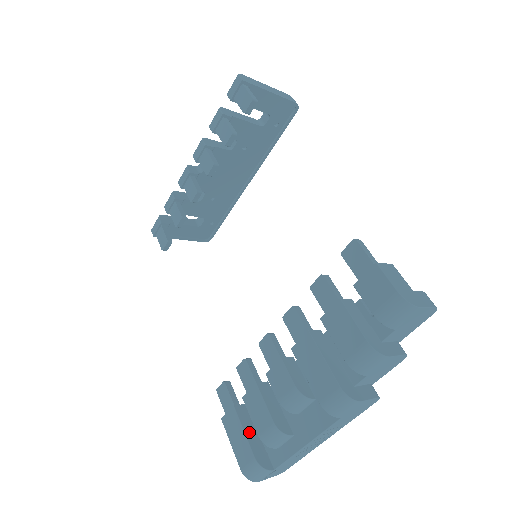
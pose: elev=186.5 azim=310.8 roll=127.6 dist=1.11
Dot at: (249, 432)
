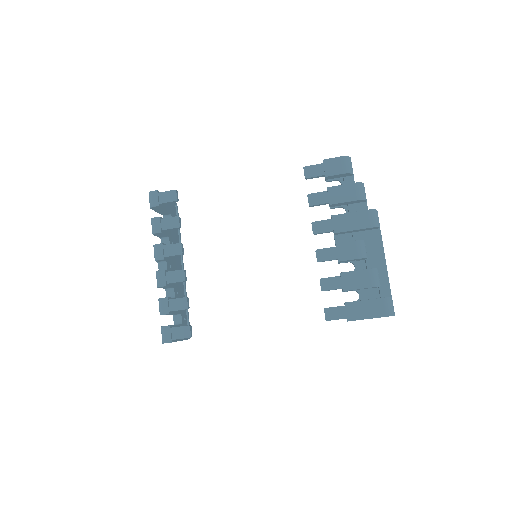
Dot at: (365, 300)
